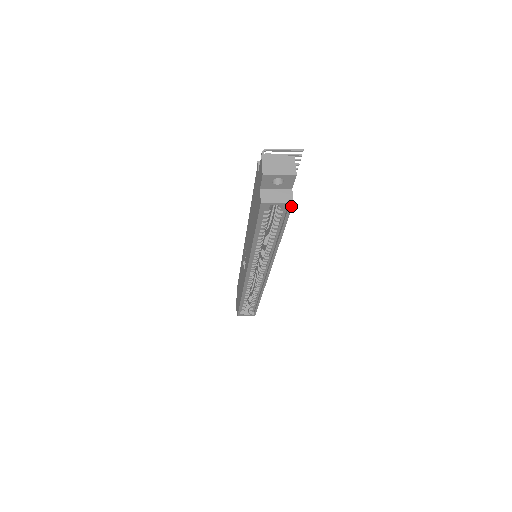
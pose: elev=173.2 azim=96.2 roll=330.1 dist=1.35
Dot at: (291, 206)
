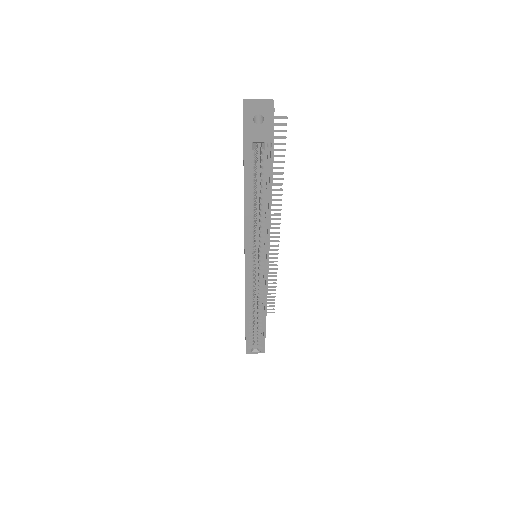
Dot at: (273, 145)
